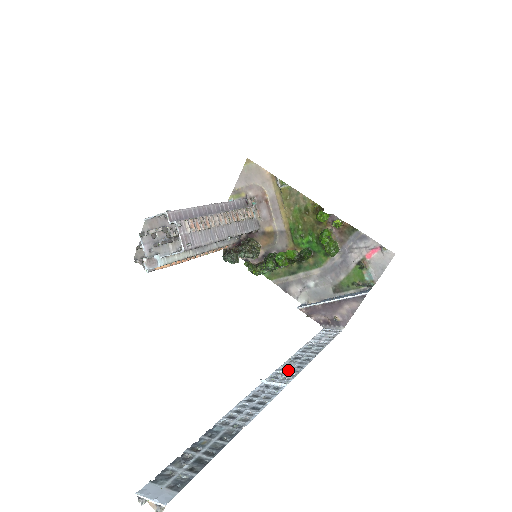
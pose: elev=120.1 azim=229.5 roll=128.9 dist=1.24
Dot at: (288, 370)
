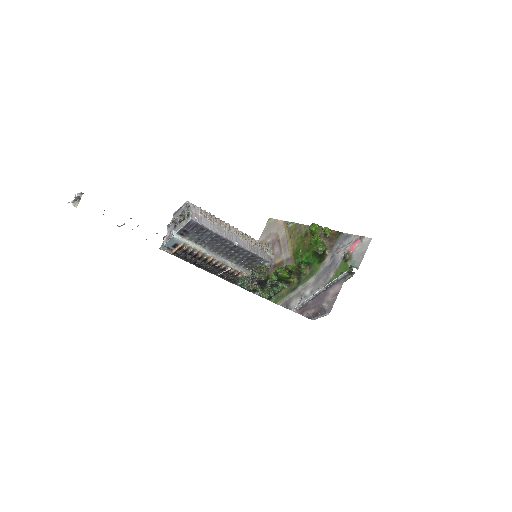
Dot at: occluded
